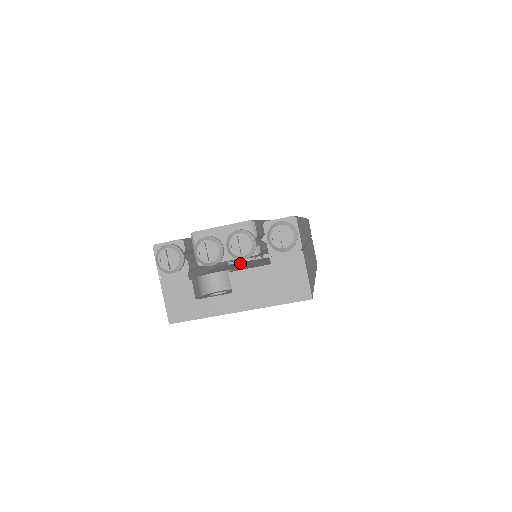
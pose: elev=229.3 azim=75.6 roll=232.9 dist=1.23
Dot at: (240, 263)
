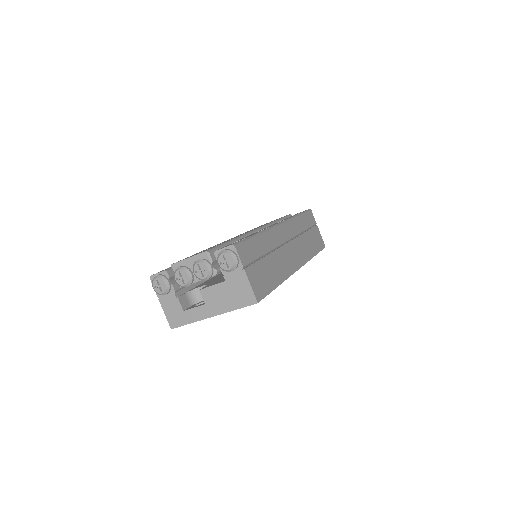
Dot at: occluded
